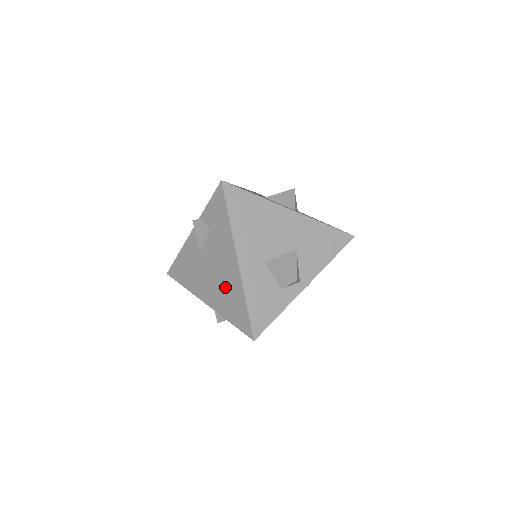
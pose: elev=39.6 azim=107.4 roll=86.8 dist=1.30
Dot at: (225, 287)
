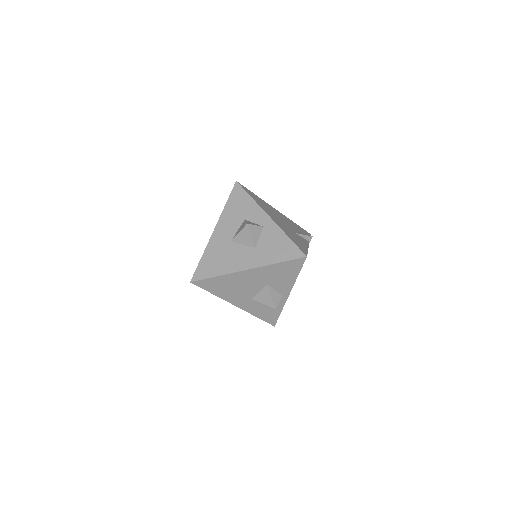
Dot at: occluded
